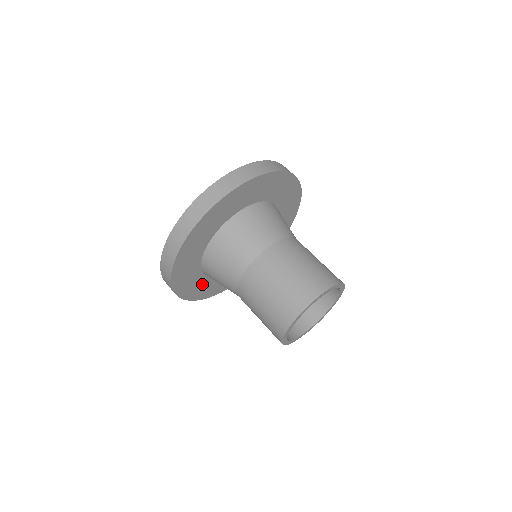
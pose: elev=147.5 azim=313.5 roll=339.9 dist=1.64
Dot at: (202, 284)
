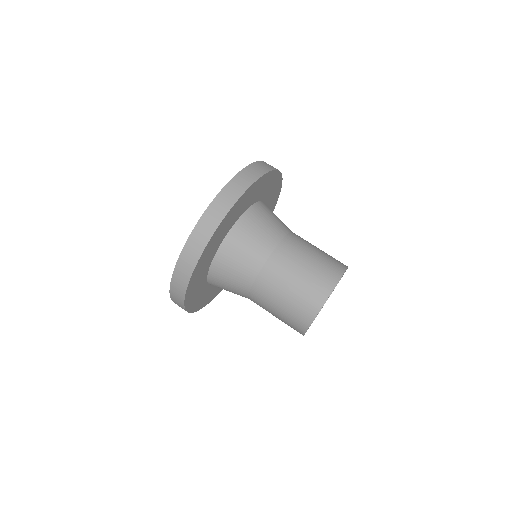
Dot at: (199, 287)
